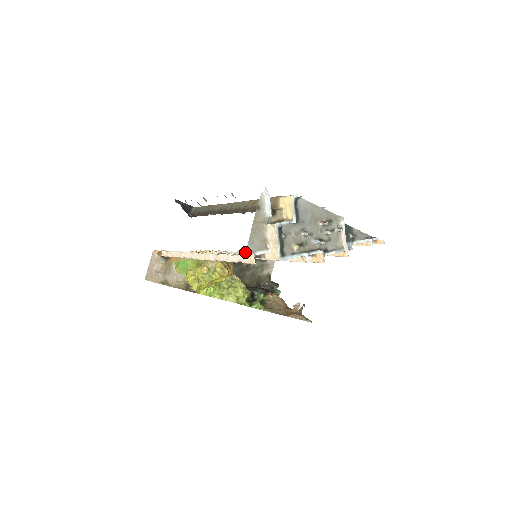
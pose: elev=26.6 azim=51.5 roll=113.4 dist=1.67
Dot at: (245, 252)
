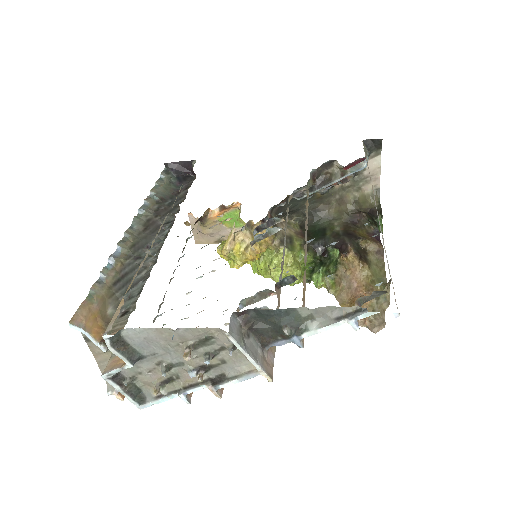
Dot at: occluded
